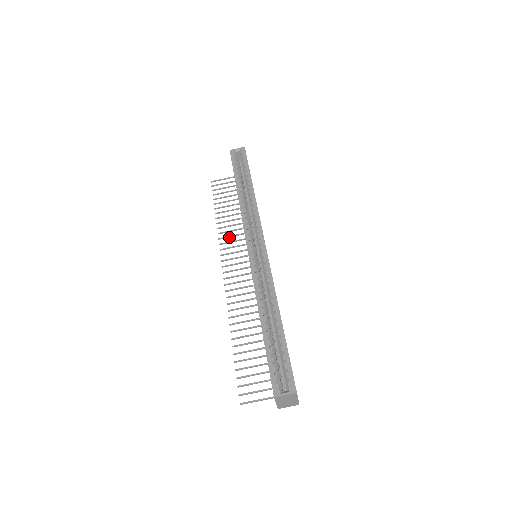
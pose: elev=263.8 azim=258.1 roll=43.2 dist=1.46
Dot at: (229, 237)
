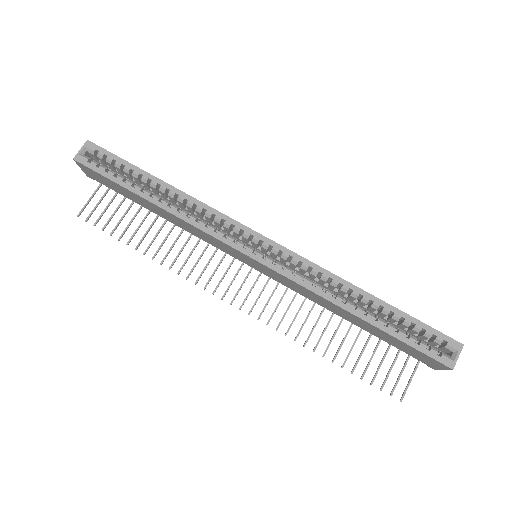
Dot at: (186, 261)
